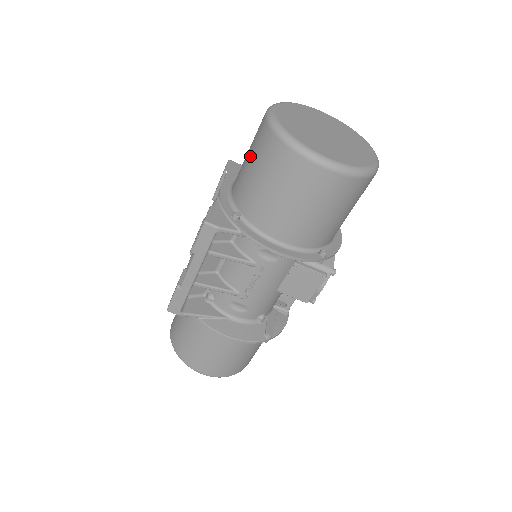
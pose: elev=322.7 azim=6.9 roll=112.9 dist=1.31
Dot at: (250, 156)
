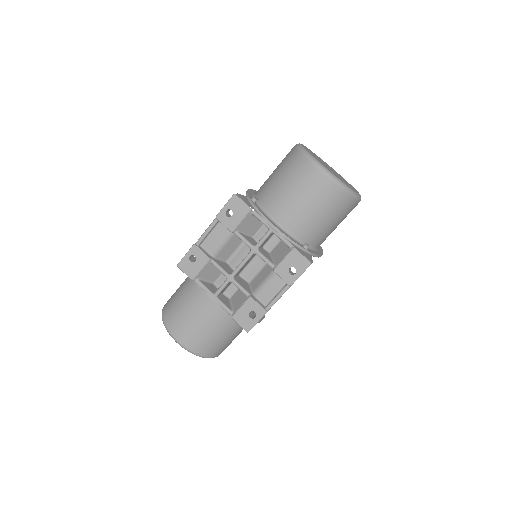
Dot at: (313, 204)
